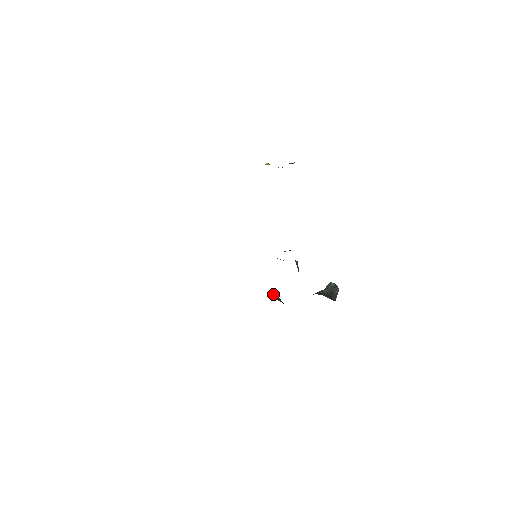
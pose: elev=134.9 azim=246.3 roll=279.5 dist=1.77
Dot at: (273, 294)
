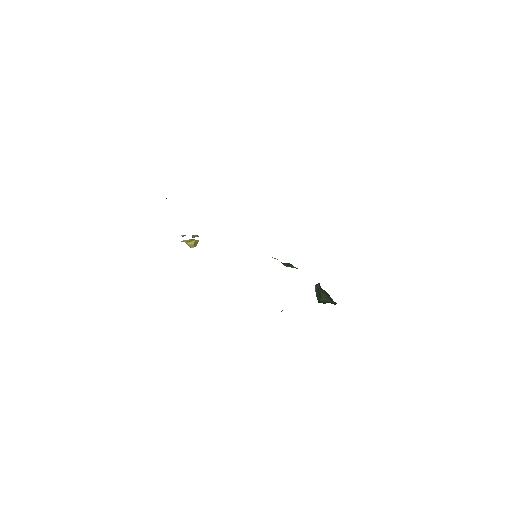
Dot at: (281, 311)
